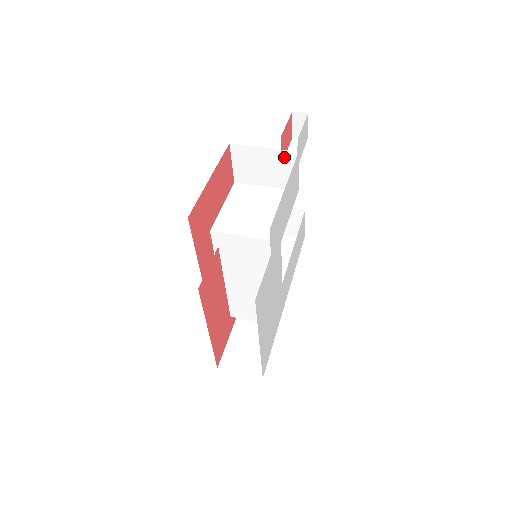
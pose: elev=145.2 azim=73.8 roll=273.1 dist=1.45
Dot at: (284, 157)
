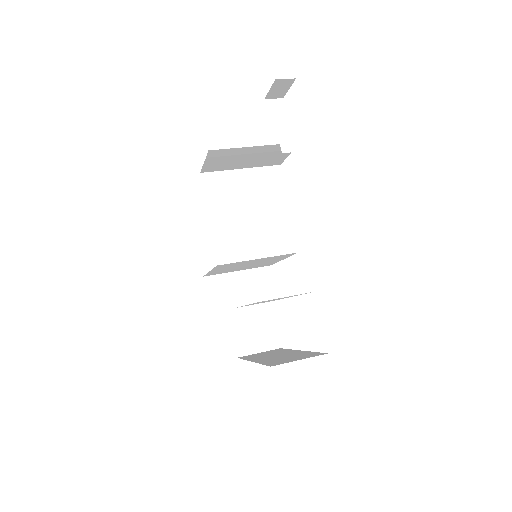
Dot at: (278, 148)
